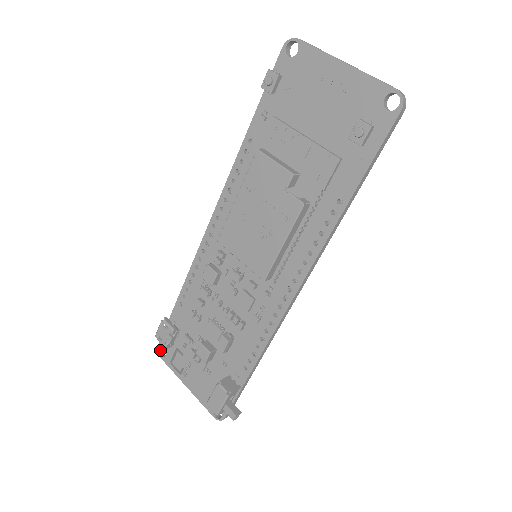
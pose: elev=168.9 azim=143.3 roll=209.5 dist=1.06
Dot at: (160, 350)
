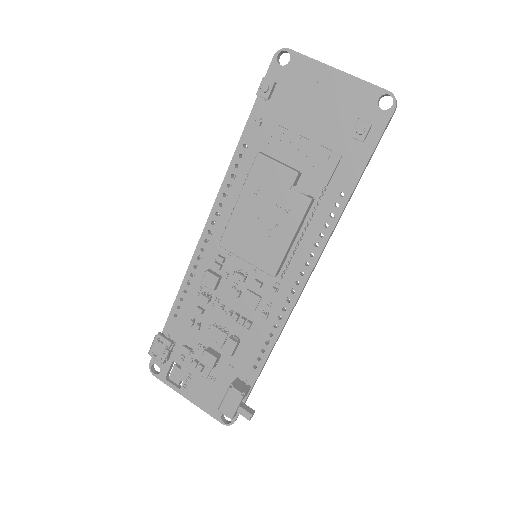
Dot at: (152, 368)
